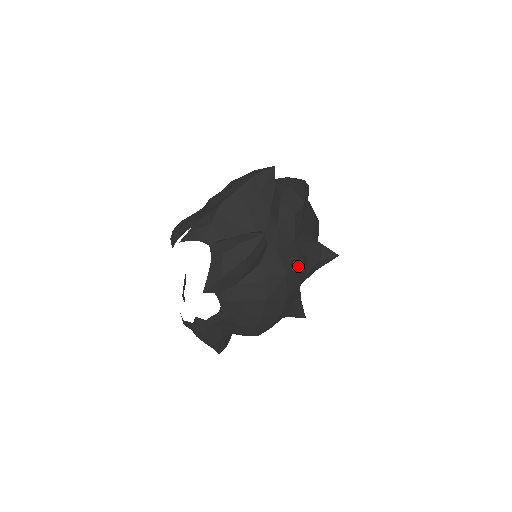
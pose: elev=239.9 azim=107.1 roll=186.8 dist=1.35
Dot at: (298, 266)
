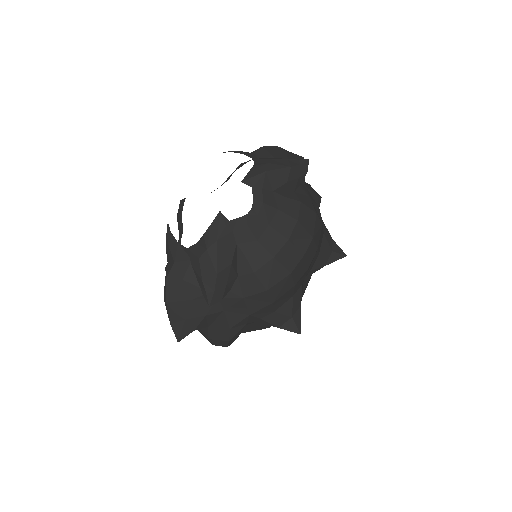
Dot at: occluded
